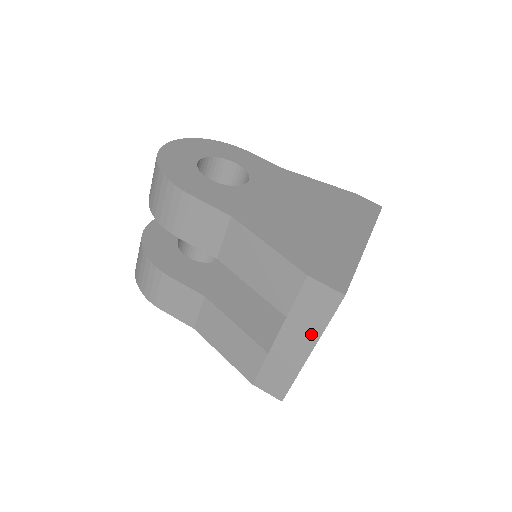
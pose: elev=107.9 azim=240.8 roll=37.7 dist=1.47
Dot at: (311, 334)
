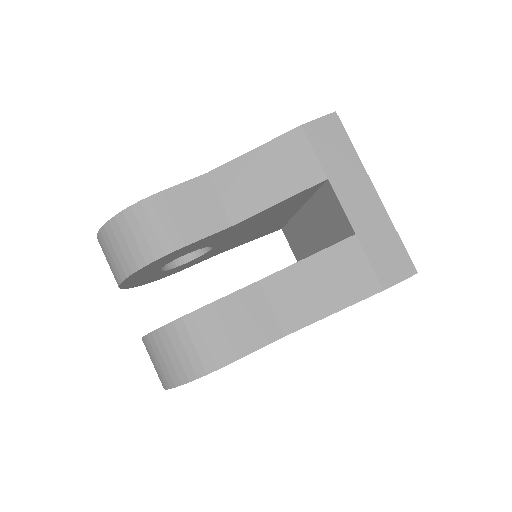
Dot at: (356, 171)
